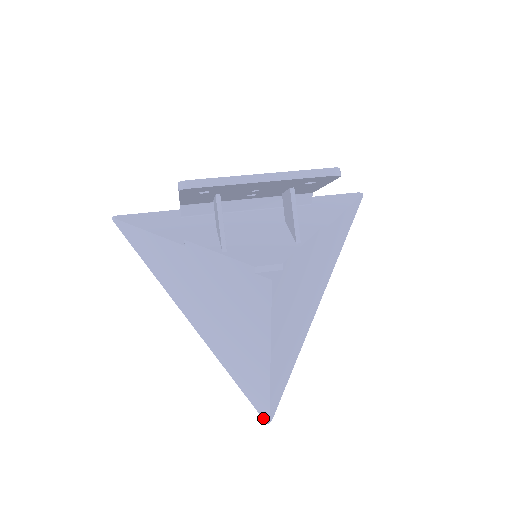
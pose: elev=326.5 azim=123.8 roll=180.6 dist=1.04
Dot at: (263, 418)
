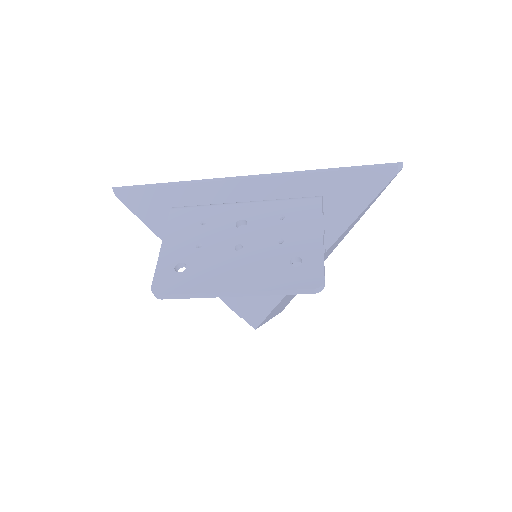
Dot at: occluded
